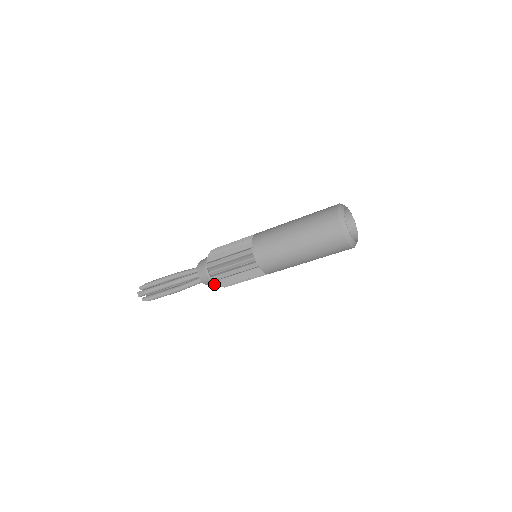
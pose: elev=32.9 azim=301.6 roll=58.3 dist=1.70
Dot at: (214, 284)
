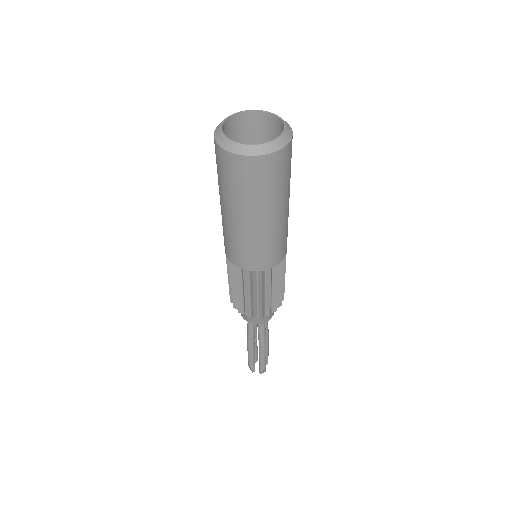
Dot at: (263, 318)
